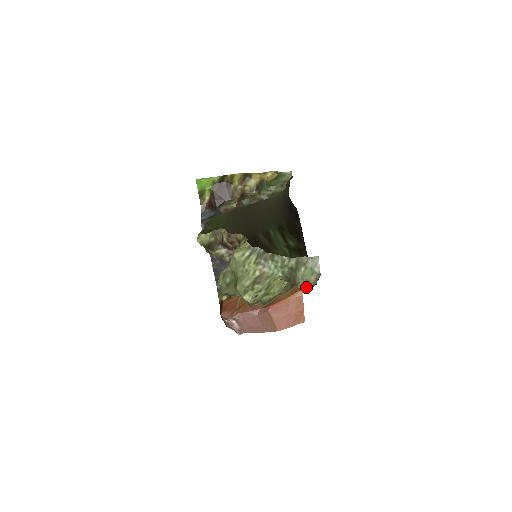
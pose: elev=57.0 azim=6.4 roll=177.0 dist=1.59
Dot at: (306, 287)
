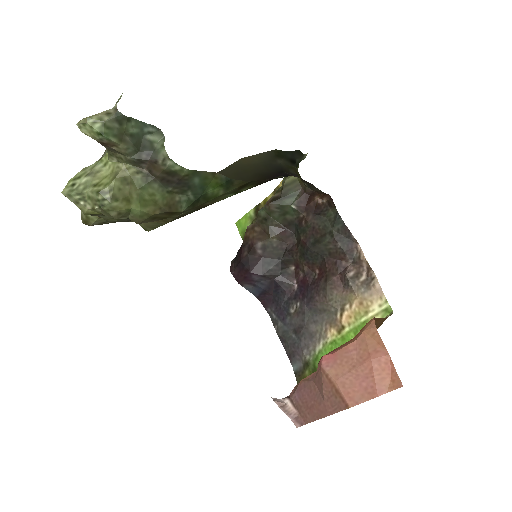
Dot at: (82, 121)
